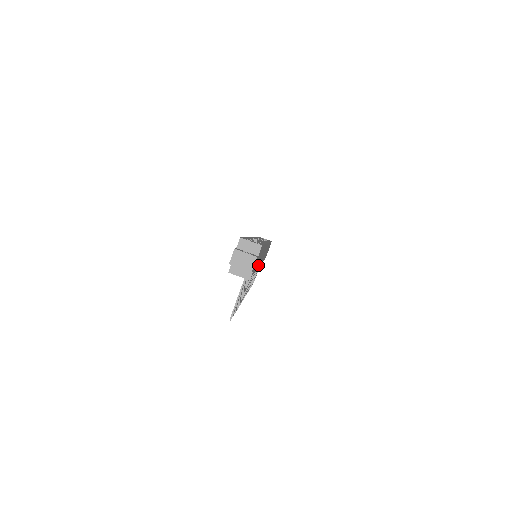
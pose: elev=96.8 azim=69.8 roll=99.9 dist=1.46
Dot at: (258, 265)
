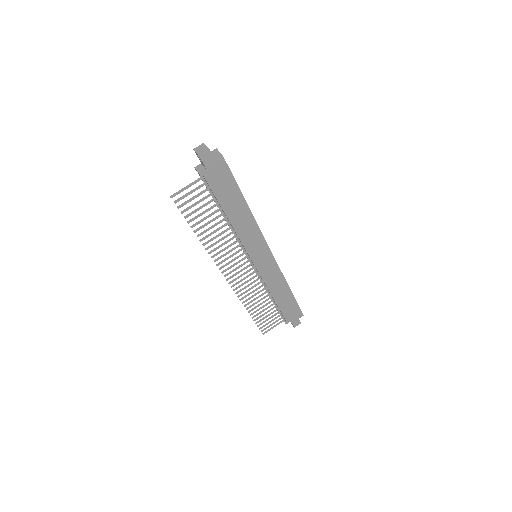
Dot at: (237, 228)
